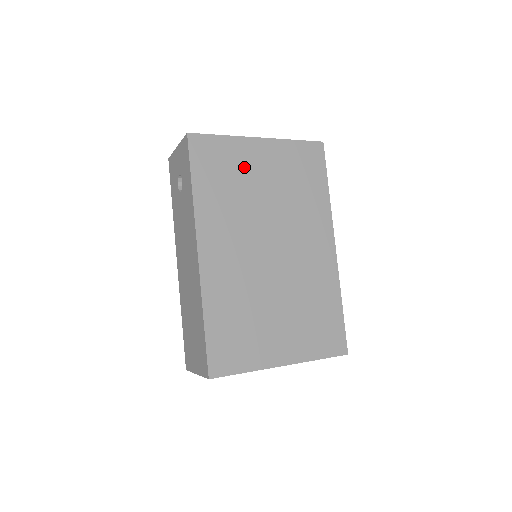
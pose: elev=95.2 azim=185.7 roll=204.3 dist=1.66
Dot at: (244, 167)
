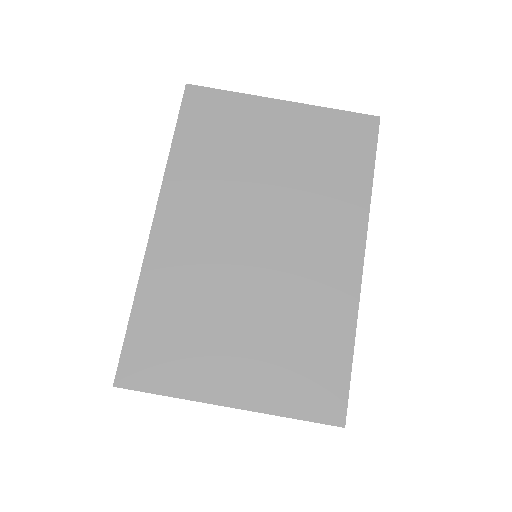
Dot at: (249, 132)
